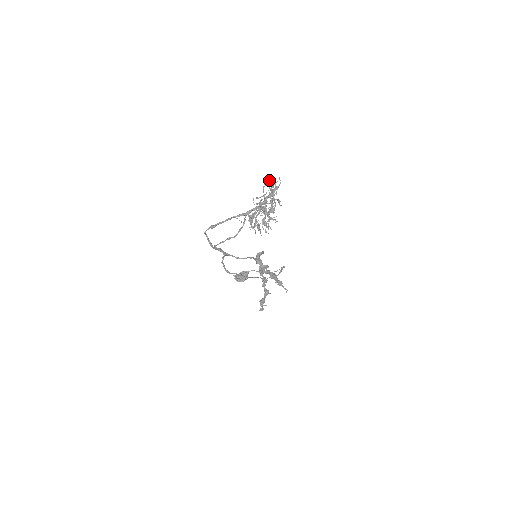
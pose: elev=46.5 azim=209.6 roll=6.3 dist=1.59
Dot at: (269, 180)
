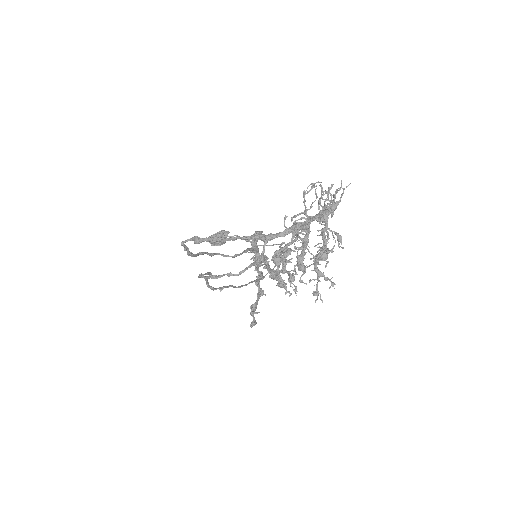
Dot at: (319, 182)
